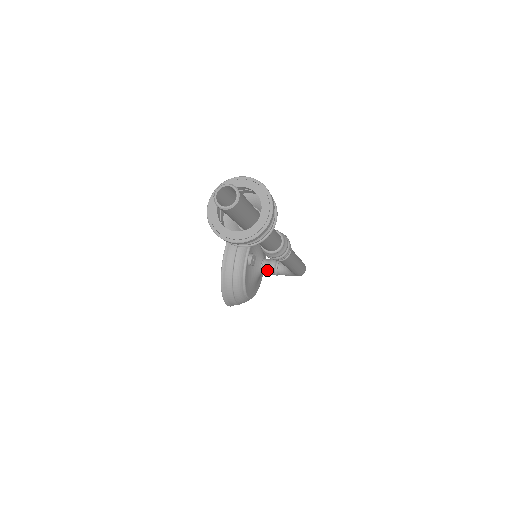
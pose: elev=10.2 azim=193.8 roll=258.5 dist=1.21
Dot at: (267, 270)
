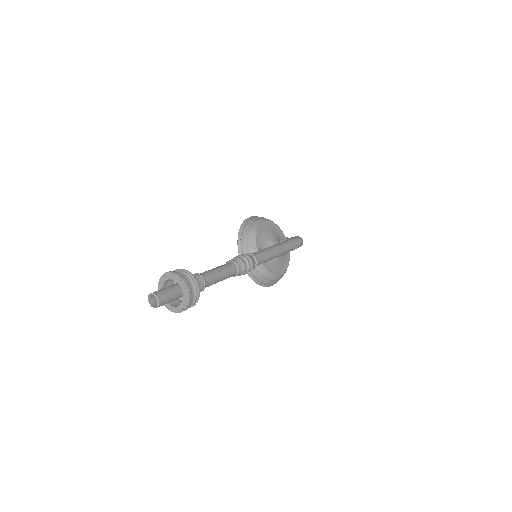
Dot at: occluded
